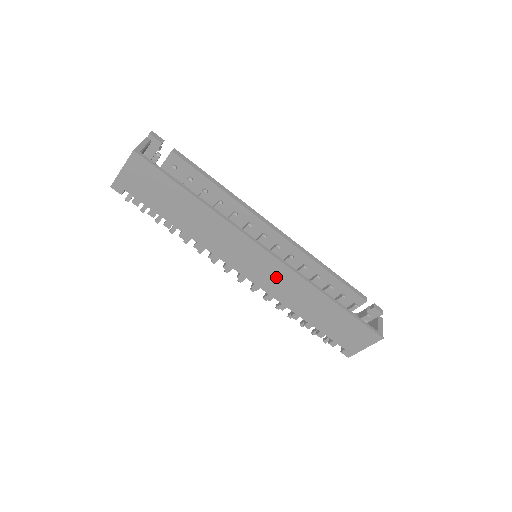
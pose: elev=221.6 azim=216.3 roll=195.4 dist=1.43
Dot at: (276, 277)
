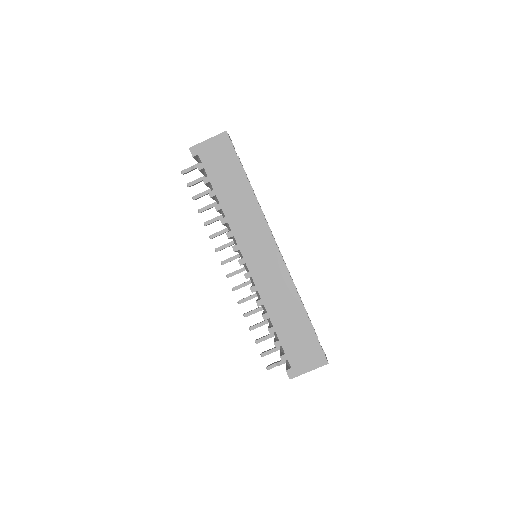
Dot at: (270, 270)
